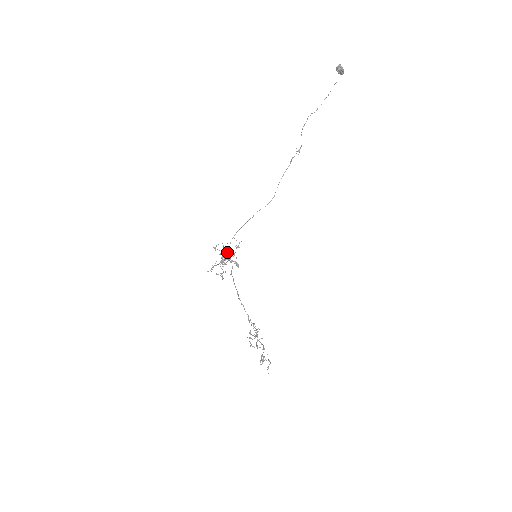
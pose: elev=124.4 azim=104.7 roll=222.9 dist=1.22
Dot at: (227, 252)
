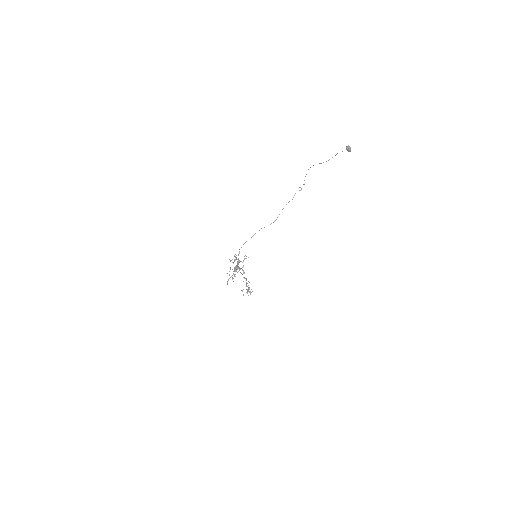
Dot at: (238, 260)
